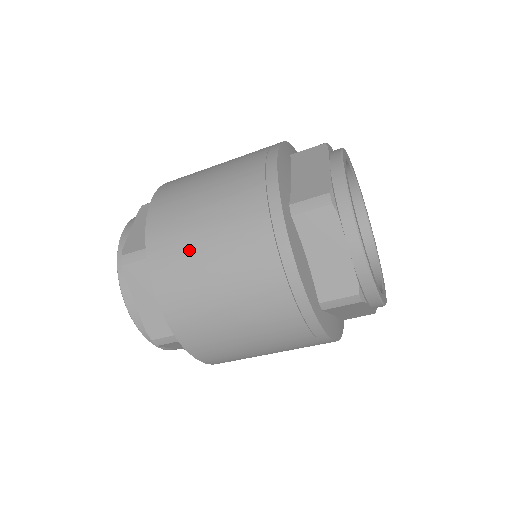
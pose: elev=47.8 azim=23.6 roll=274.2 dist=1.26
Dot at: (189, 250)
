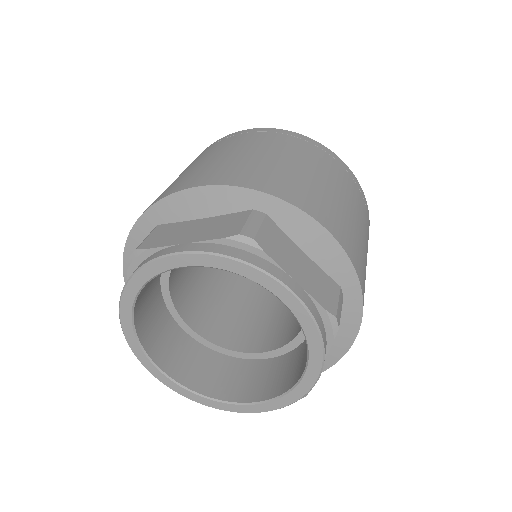
Dot at: (175, 181)
